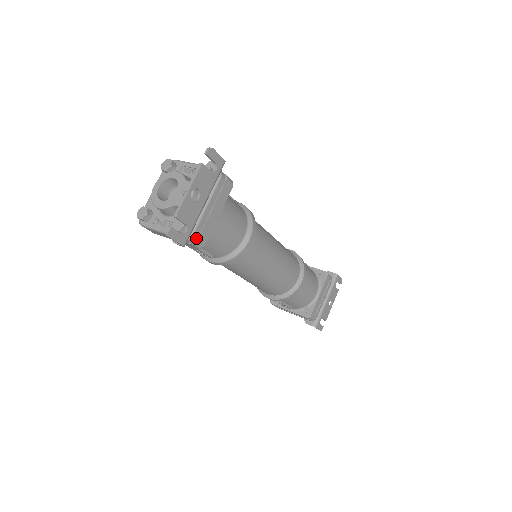
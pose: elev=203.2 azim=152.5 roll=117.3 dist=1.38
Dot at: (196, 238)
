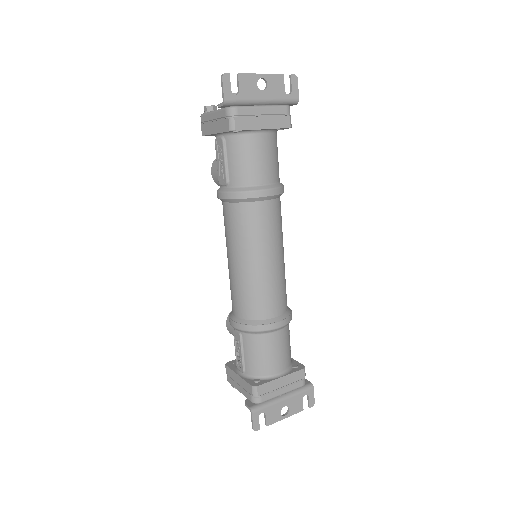
Dot at: (236, 114)
